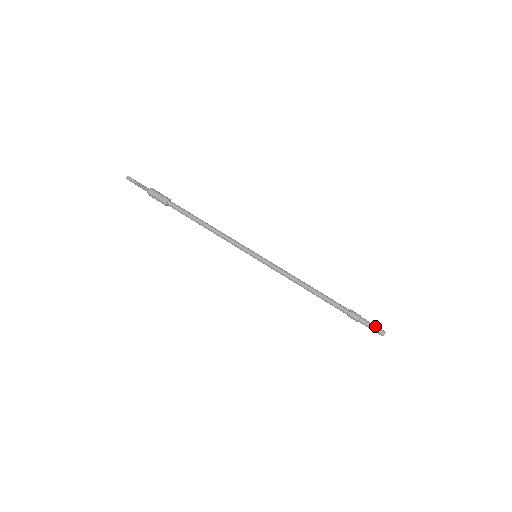
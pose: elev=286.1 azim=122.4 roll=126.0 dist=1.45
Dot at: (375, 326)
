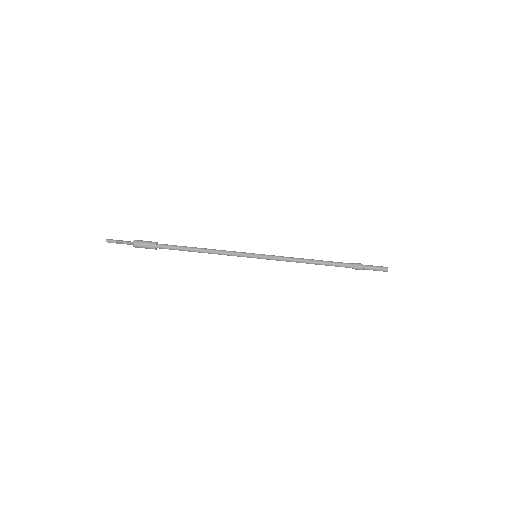
Dot at: (378, 270)
